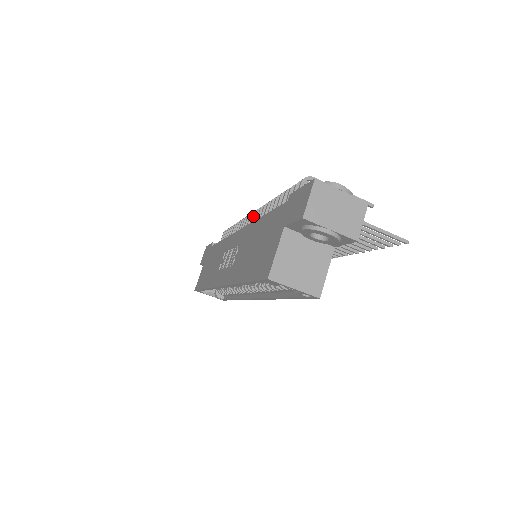
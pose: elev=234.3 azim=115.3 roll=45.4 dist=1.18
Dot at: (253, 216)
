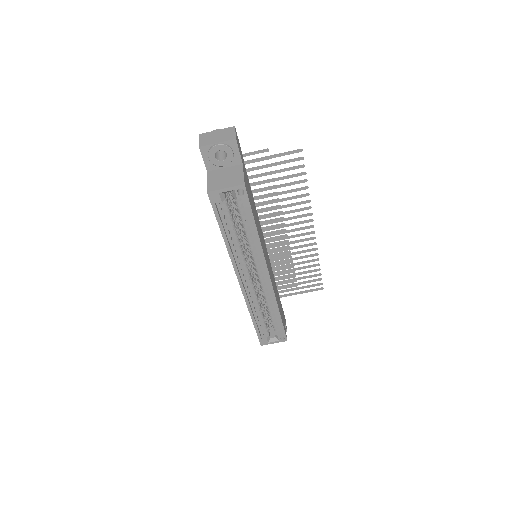
Dot at: occluded
